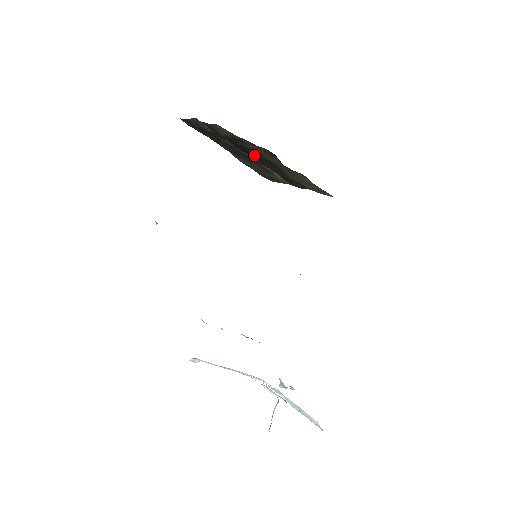
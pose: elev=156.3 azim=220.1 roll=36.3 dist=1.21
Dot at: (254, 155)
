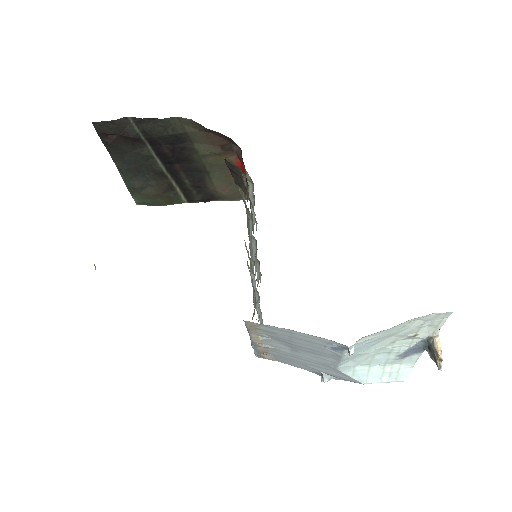
Dot at: (180, 163)
